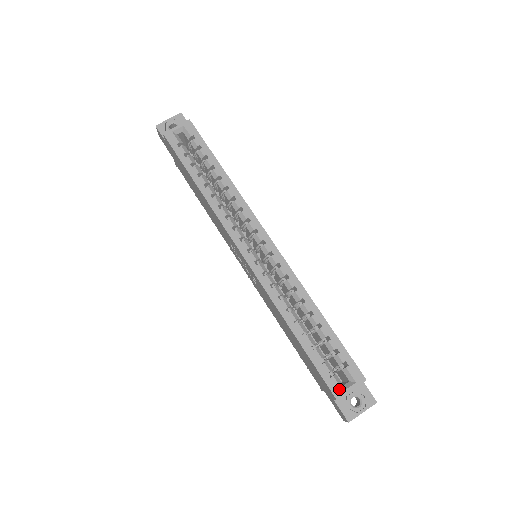
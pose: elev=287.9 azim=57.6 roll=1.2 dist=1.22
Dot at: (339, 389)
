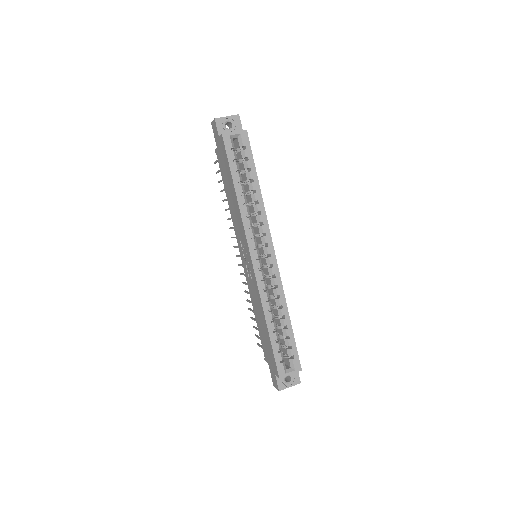
Dot at: (283, 372)
